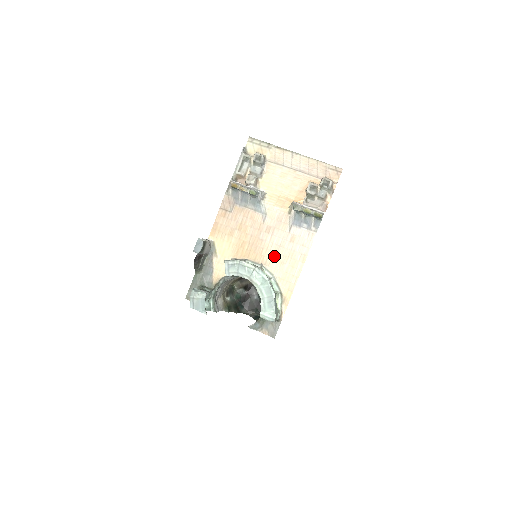
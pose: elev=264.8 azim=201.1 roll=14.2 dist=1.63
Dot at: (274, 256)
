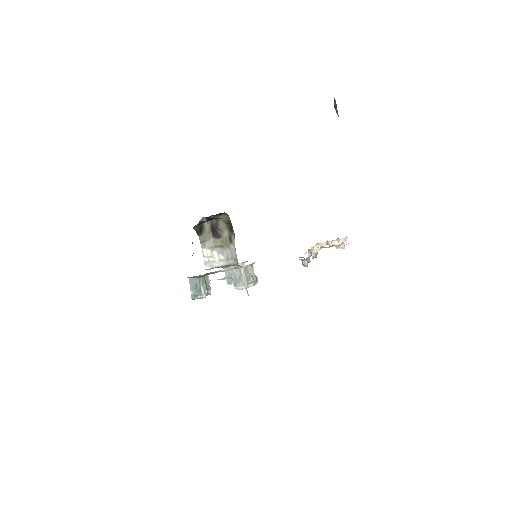
Dot at: occluded
